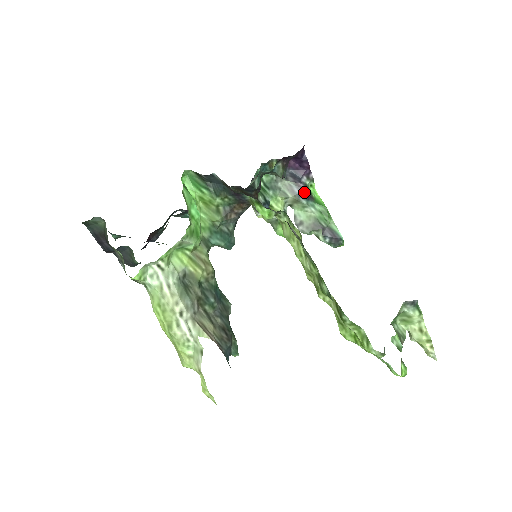
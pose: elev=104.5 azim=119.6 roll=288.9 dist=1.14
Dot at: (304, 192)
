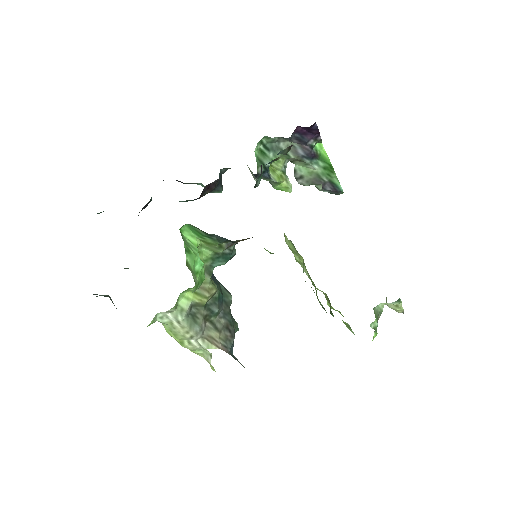
Dot at: (309, 153)
